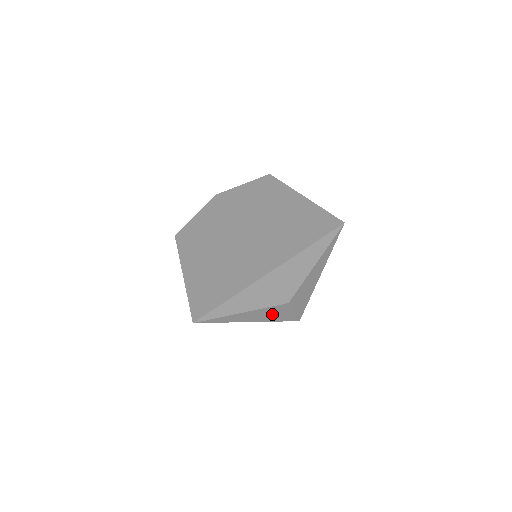
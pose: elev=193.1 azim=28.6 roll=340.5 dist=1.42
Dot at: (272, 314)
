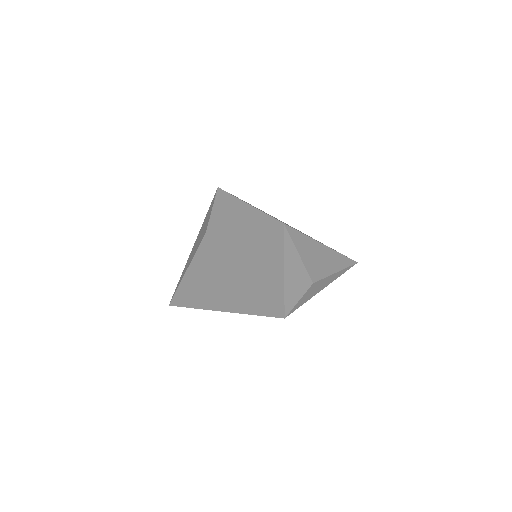
Dot at: (296, 284)
